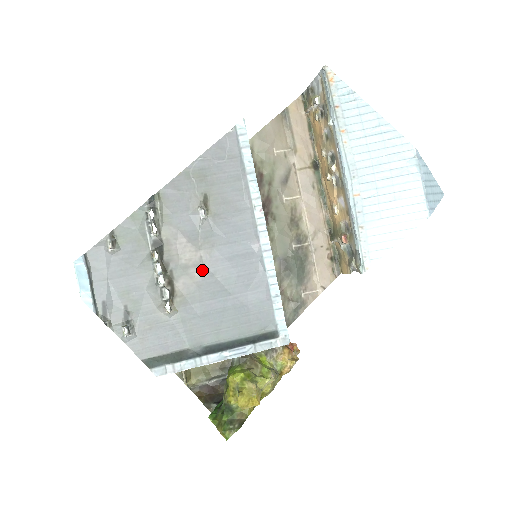
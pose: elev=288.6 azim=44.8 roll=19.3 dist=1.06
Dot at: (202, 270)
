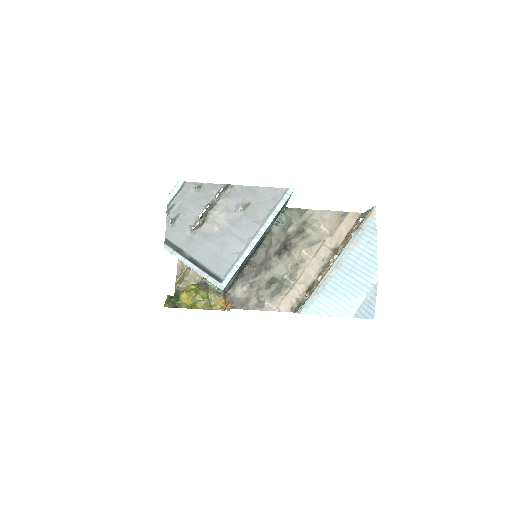
Dot at: (220, 229)
